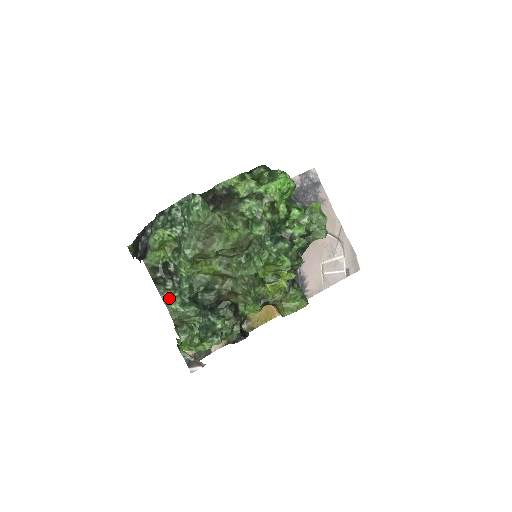
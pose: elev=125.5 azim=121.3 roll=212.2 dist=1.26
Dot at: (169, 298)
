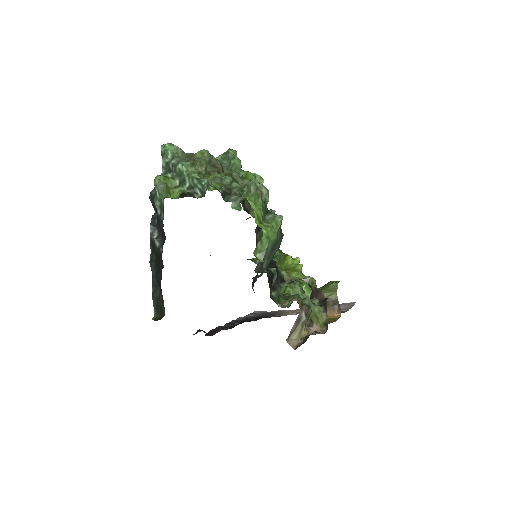
Dot at: occluded
